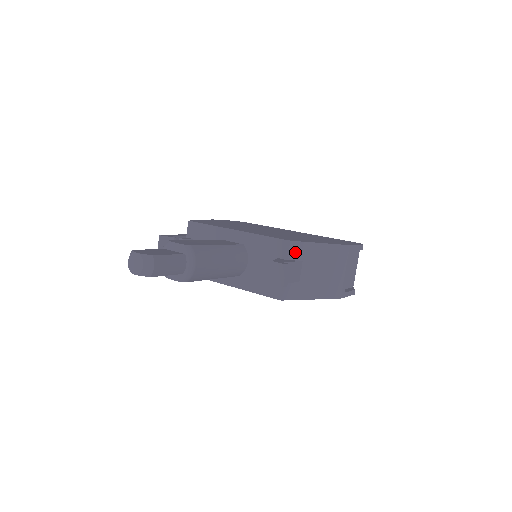
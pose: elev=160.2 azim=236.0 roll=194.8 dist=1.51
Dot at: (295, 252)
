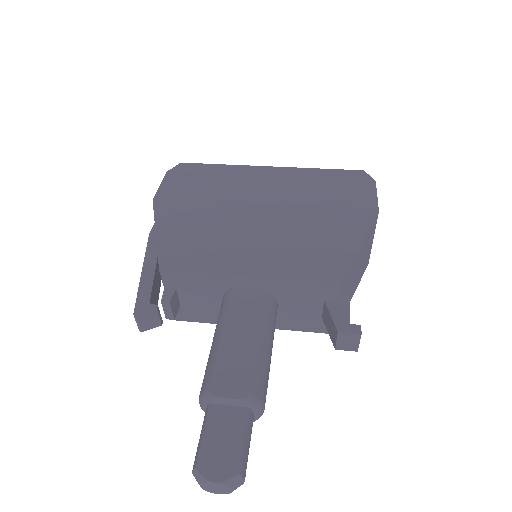
Dot at: (344, 285)
